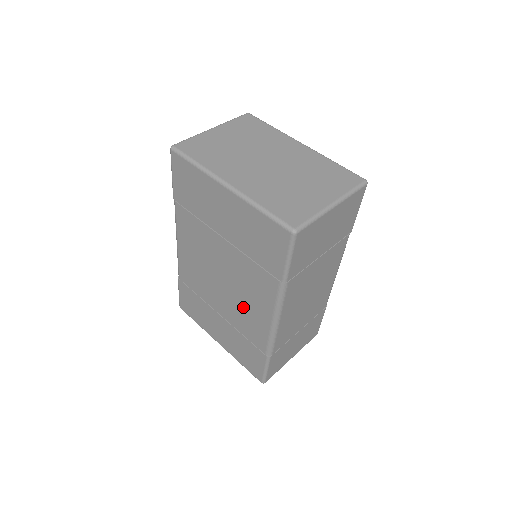
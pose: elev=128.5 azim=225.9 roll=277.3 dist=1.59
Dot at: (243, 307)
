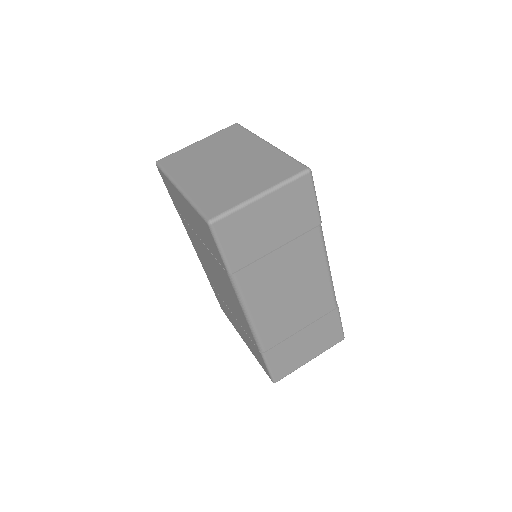
Dot at: (232, 303)
